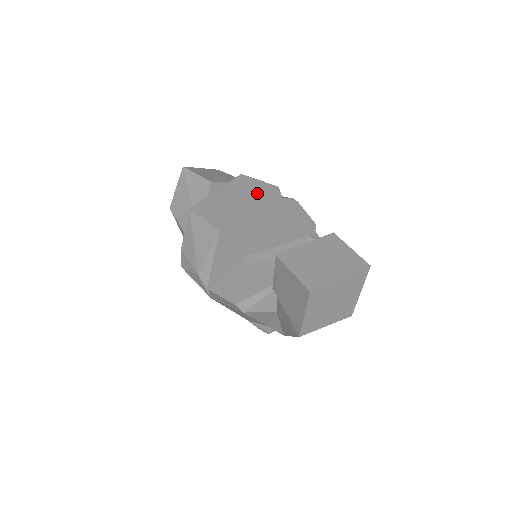
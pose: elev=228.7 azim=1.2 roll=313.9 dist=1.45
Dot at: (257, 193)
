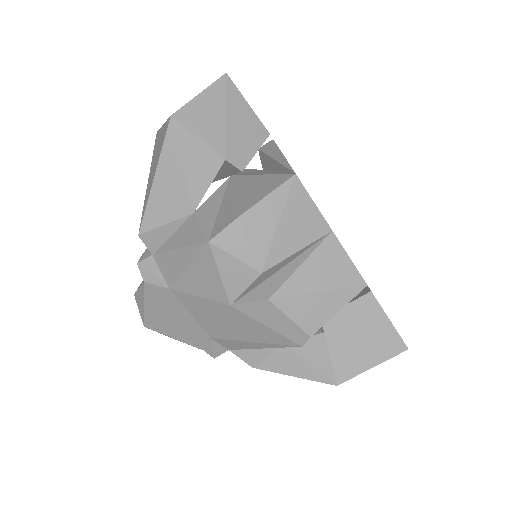
Dot at: occluded
